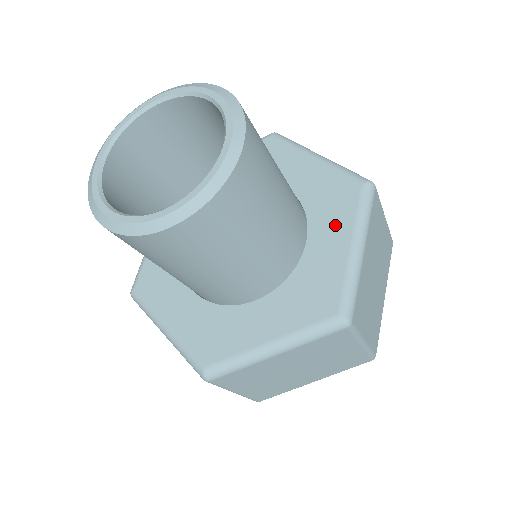
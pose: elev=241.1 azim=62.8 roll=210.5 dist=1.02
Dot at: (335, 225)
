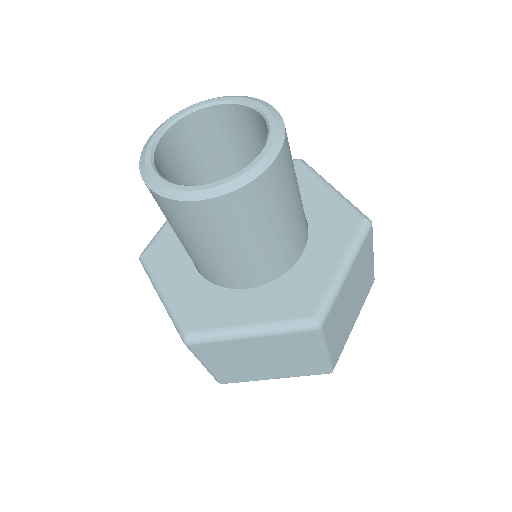
Dot at: (330, 246)
